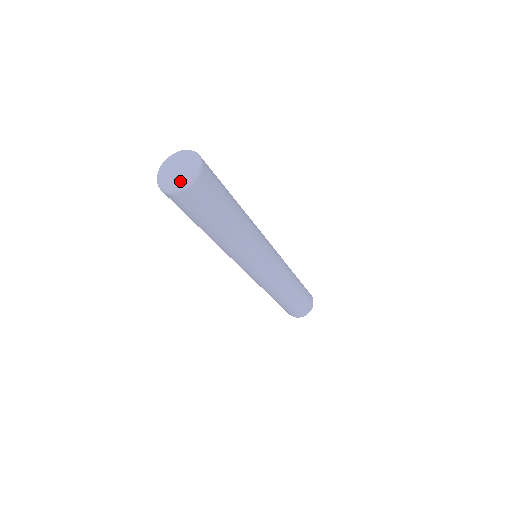
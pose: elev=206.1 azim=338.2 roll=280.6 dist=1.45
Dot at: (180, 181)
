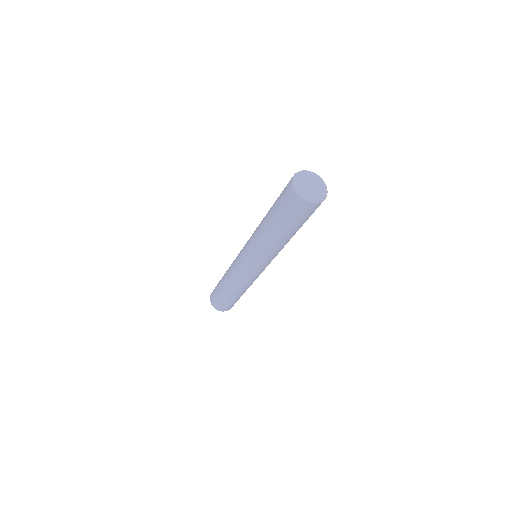
Dot at: (318, 194)
